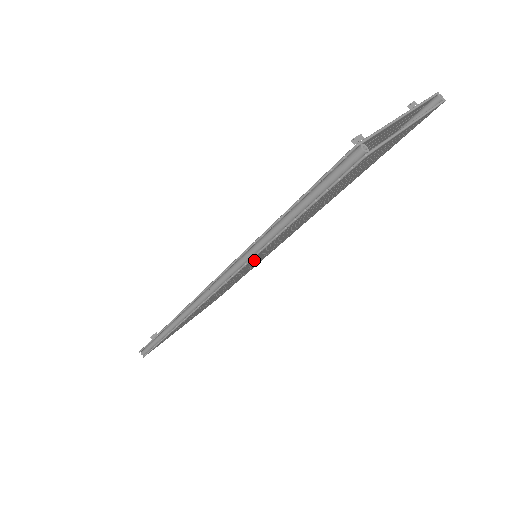
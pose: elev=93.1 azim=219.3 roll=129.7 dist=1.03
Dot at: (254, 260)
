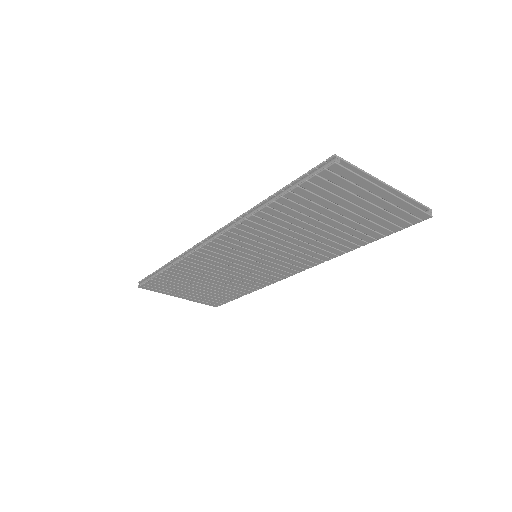
Dot at: (249, 239)
